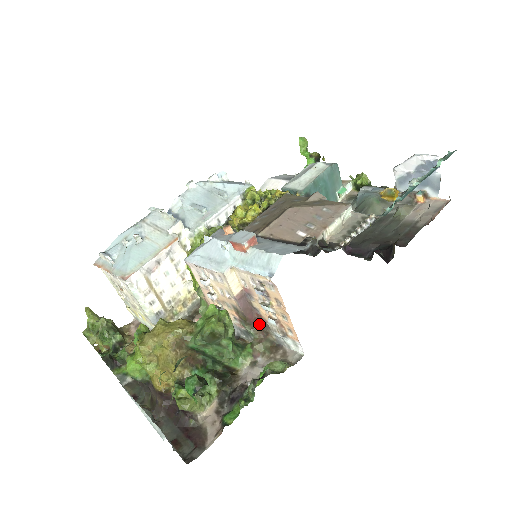
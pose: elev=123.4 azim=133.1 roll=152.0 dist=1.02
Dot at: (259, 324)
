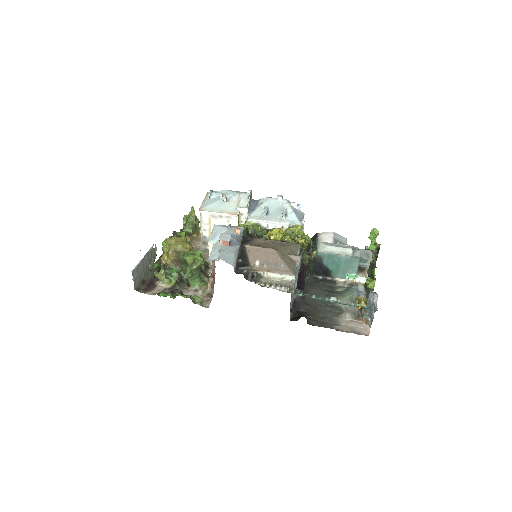
Dot at: occluded
